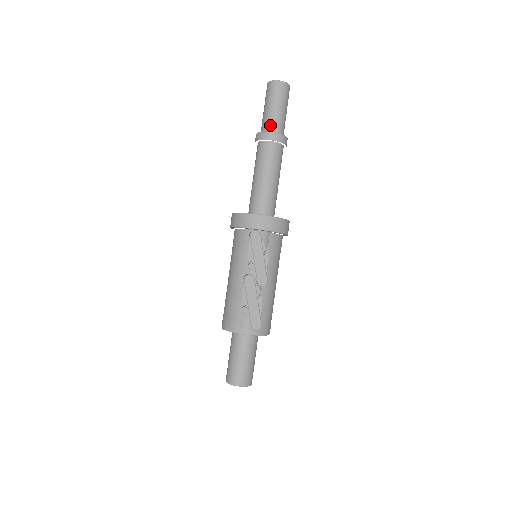
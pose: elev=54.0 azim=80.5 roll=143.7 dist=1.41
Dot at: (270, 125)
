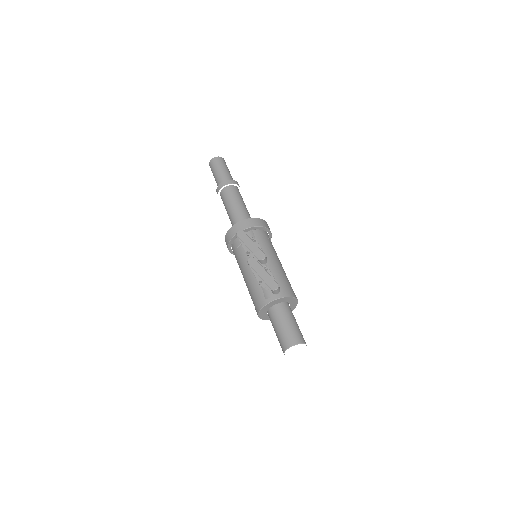
Dot at: (221, 181)
